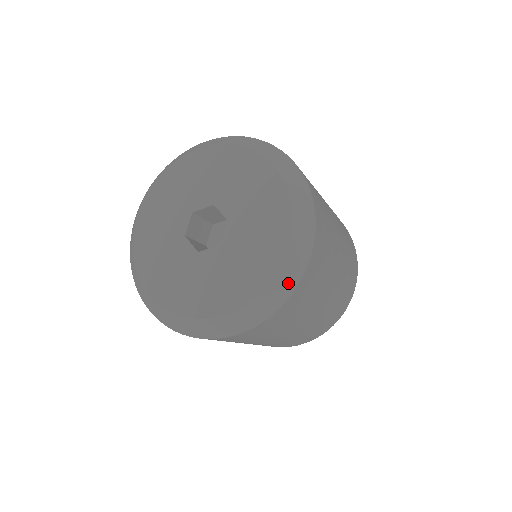
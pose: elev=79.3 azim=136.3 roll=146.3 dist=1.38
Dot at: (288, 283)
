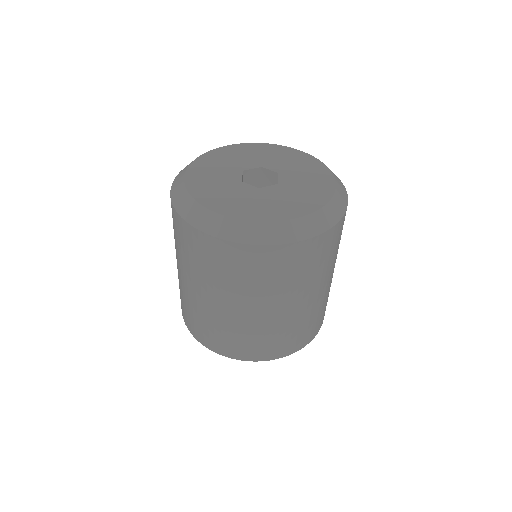
Dot at: (276, 236)
